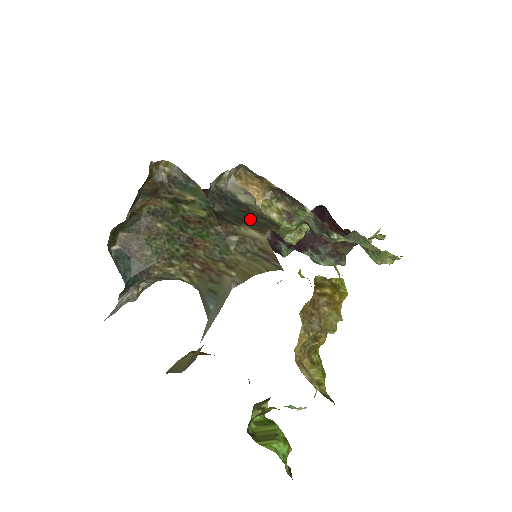
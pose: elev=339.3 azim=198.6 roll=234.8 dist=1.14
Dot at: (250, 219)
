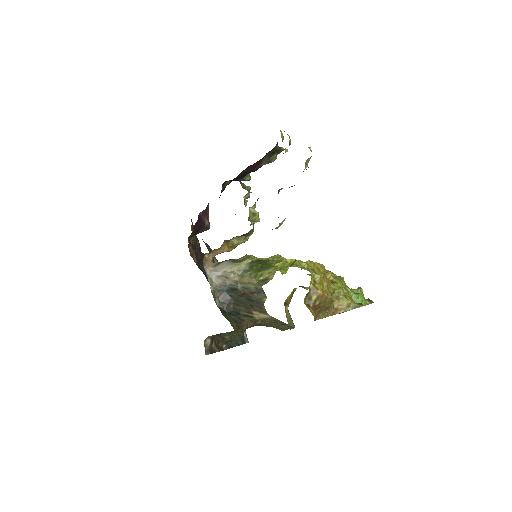
Dot at: (250, 302)
